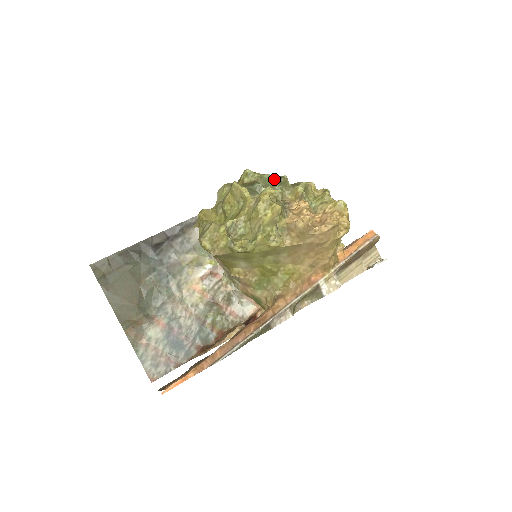
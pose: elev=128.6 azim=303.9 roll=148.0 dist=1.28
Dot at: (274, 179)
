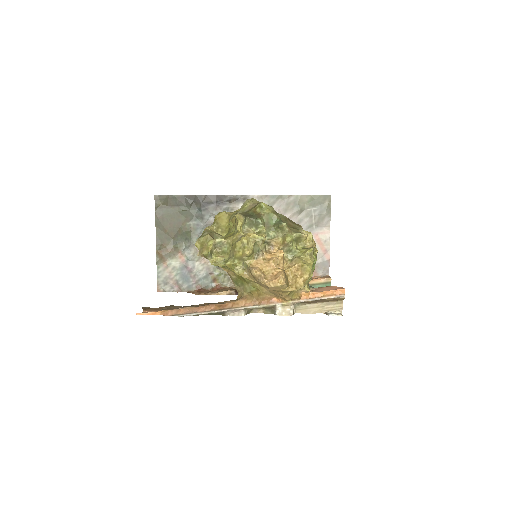
Dot at: (277, 220)
